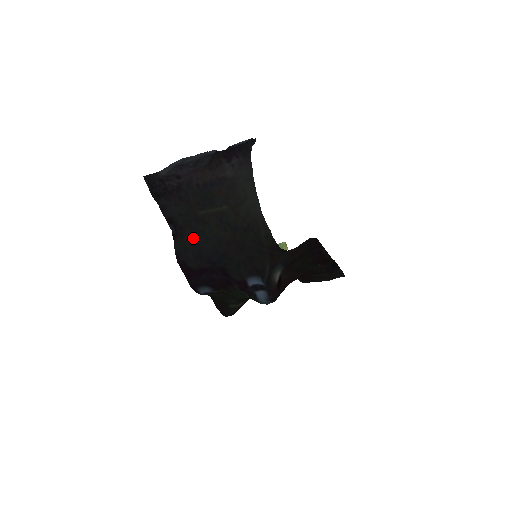
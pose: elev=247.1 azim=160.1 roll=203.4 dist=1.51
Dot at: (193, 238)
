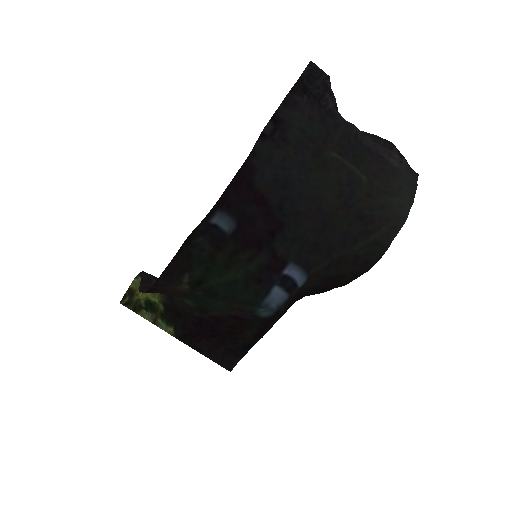
Dot at: (291, 162)
